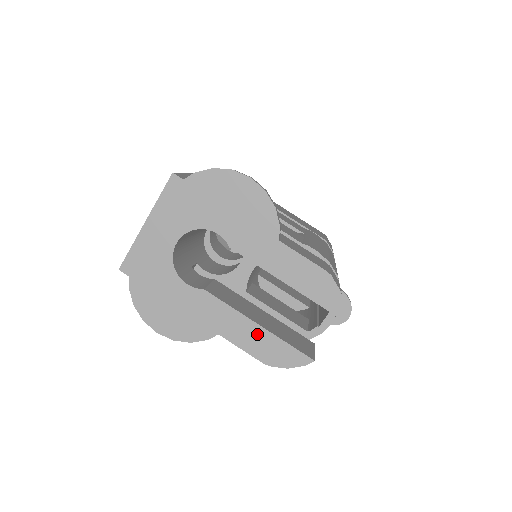
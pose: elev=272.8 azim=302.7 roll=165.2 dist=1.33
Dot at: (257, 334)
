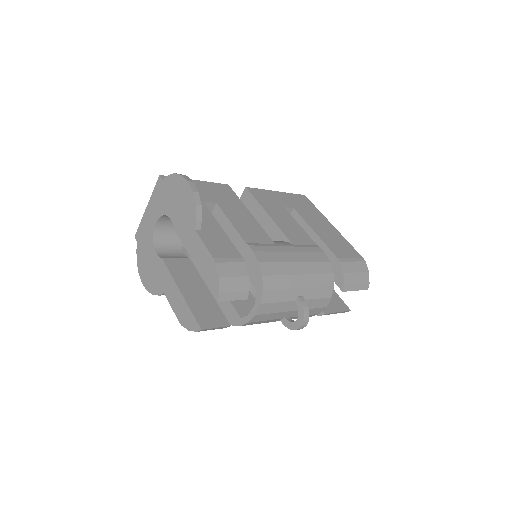
Dot at: (179, 298)
